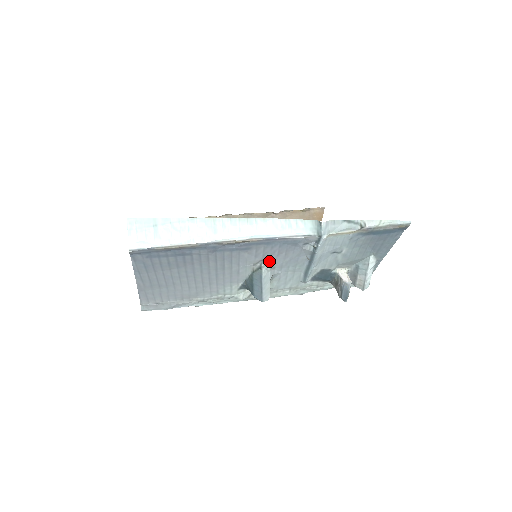
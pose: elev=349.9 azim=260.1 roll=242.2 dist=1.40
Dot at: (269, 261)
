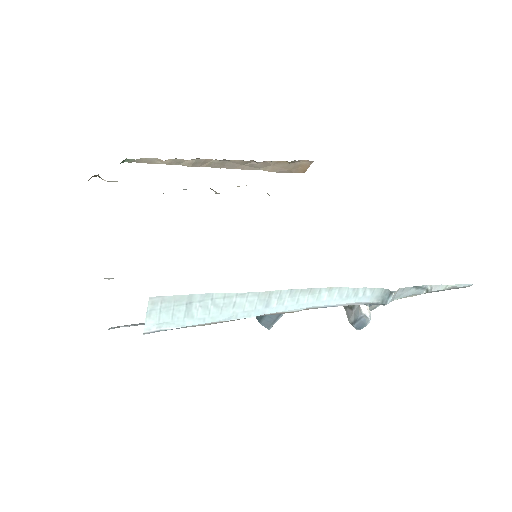
Dot at: occluded
